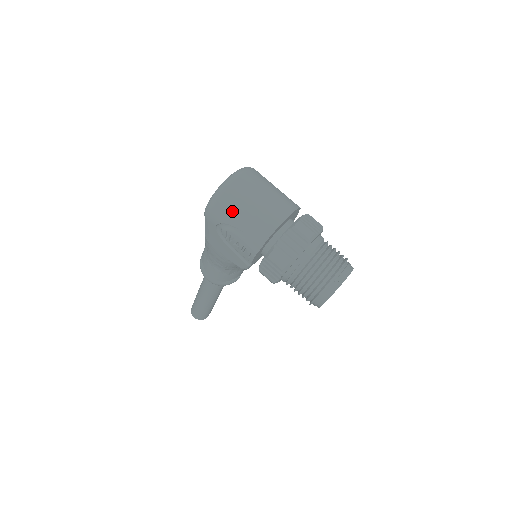
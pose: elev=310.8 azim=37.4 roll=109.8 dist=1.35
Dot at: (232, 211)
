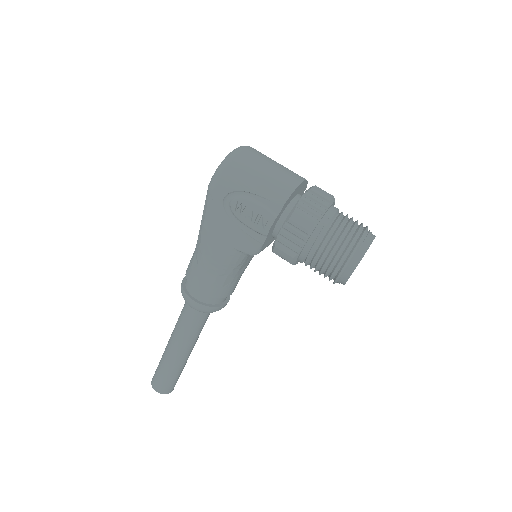
Dot at: (244, 175)
